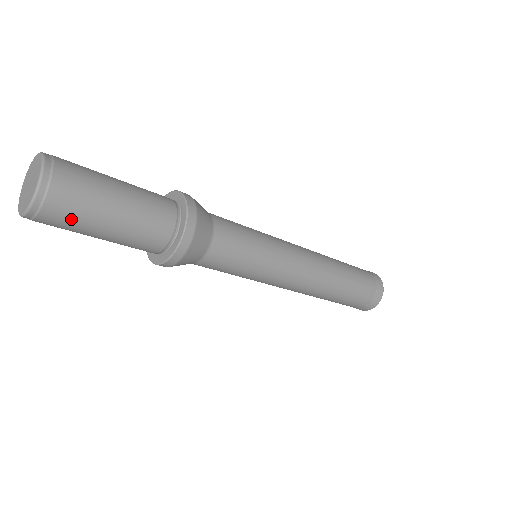
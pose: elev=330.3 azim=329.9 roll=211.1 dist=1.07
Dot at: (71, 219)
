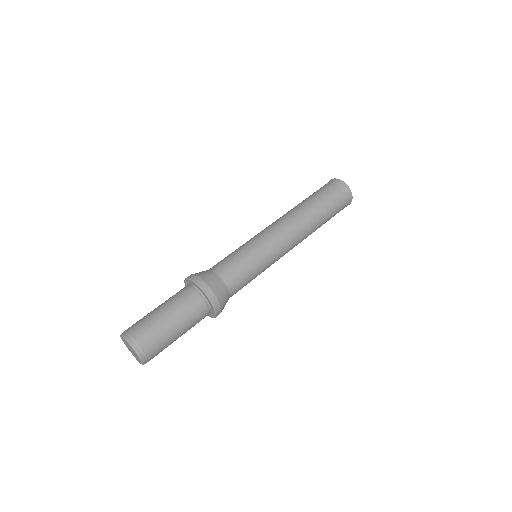
Dot at: occluded
